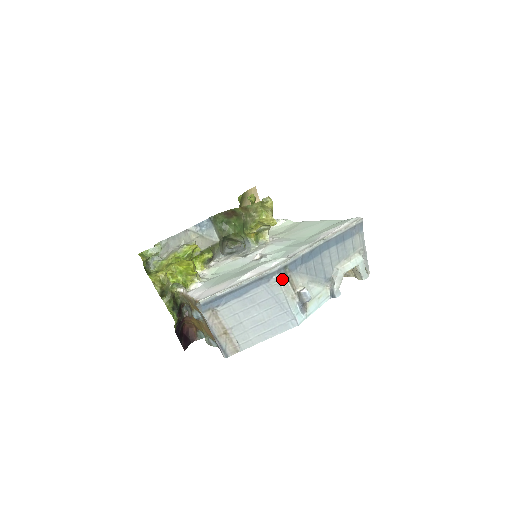
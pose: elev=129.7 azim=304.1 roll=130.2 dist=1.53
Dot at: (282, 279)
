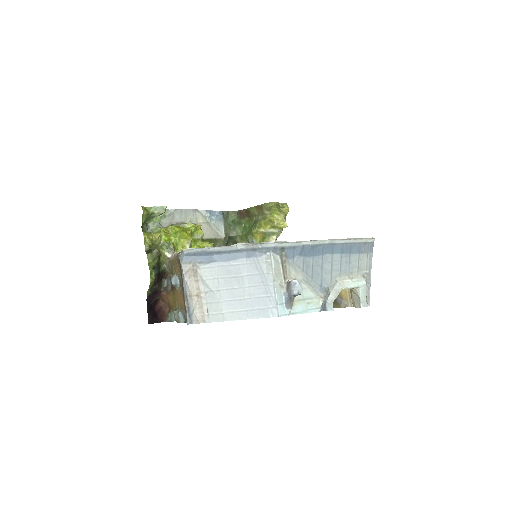
Dot at: (276, 260)
